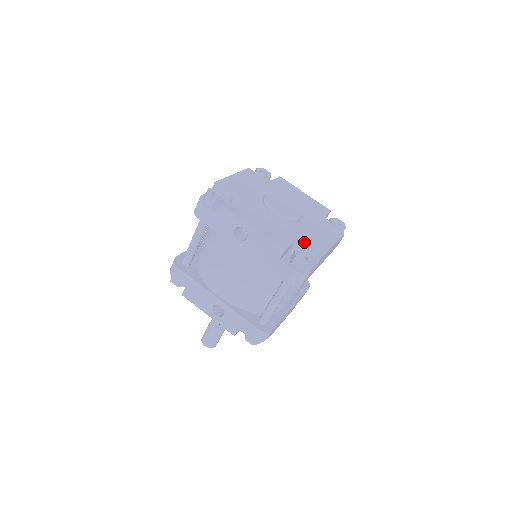
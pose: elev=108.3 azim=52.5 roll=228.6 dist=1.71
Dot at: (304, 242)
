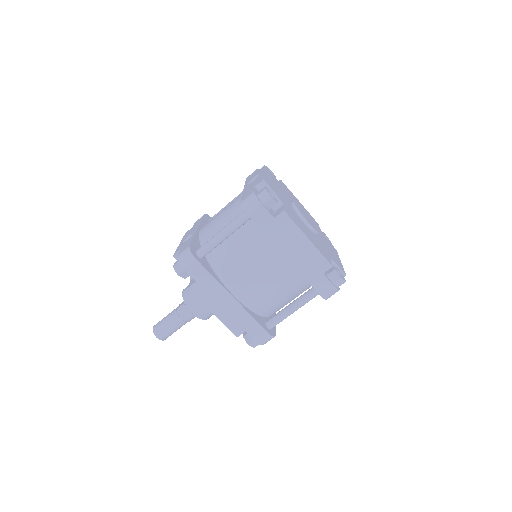
Dot at: (286, 207)
